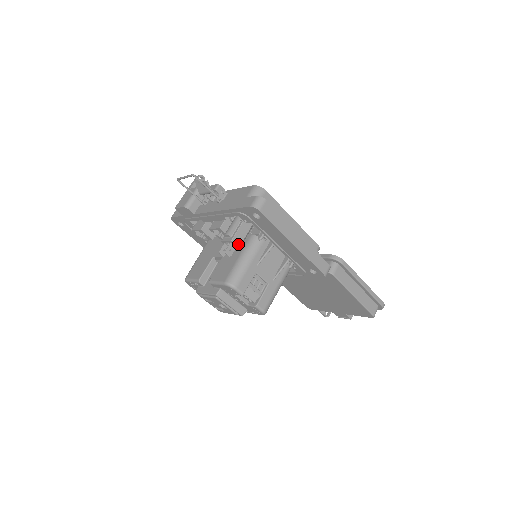
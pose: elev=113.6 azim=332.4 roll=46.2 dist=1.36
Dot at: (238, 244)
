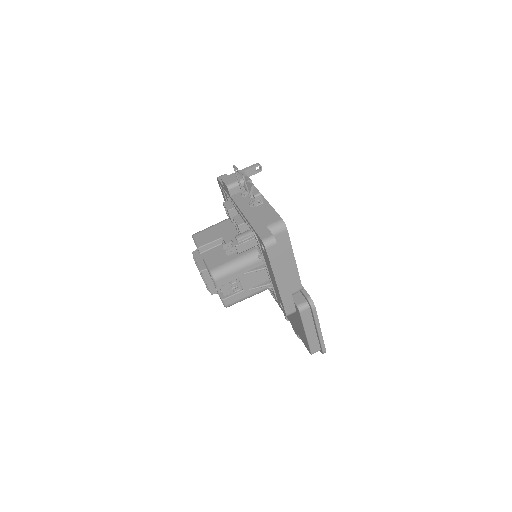
Dot at: (240, 251)
